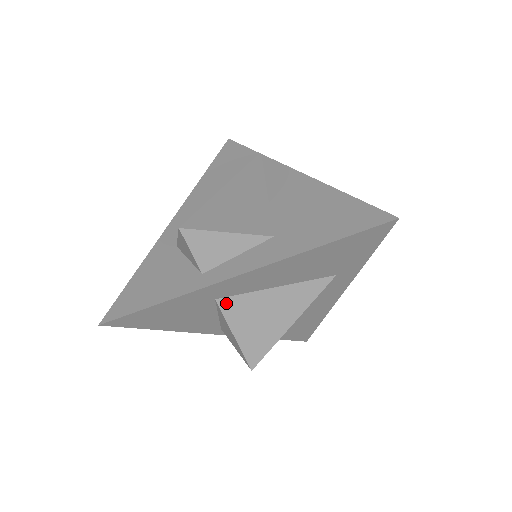
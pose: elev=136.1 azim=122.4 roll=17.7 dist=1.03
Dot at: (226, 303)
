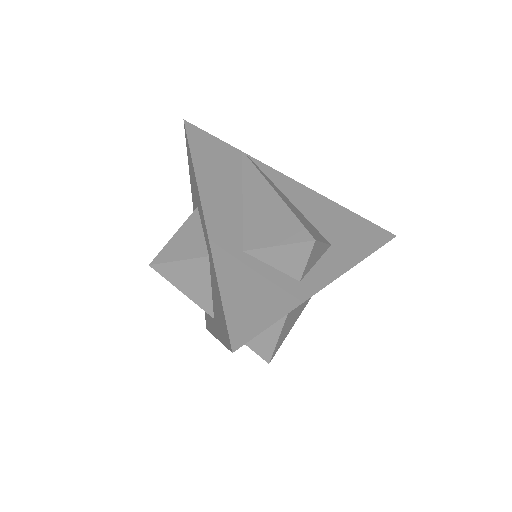
Dot at: occluded
